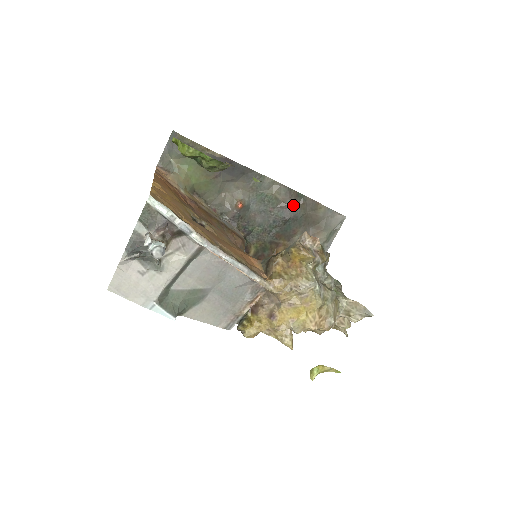
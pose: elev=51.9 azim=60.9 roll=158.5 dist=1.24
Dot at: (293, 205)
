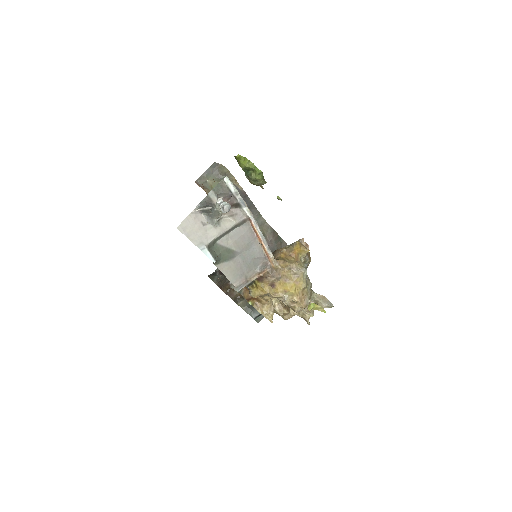
Dot at: (273, 243)
